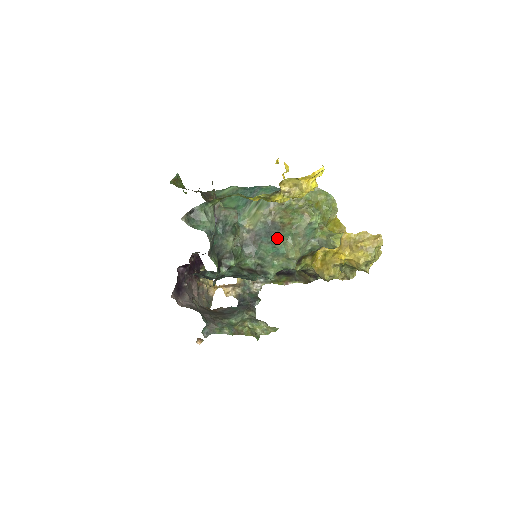
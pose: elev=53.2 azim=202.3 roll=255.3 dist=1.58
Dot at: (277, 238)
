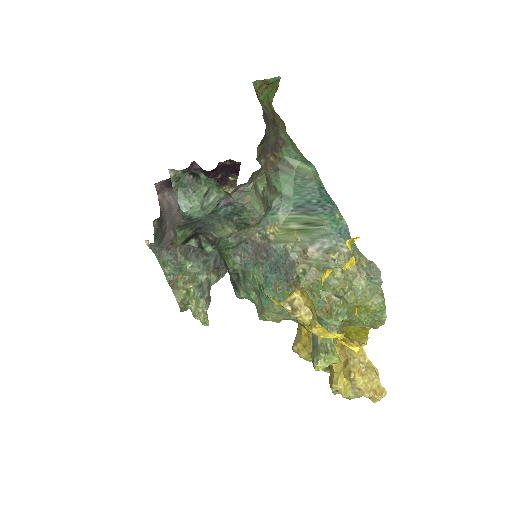
Dot at: (275, 285)
